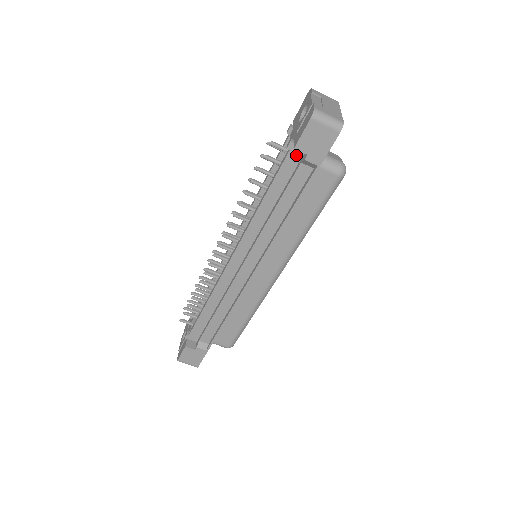
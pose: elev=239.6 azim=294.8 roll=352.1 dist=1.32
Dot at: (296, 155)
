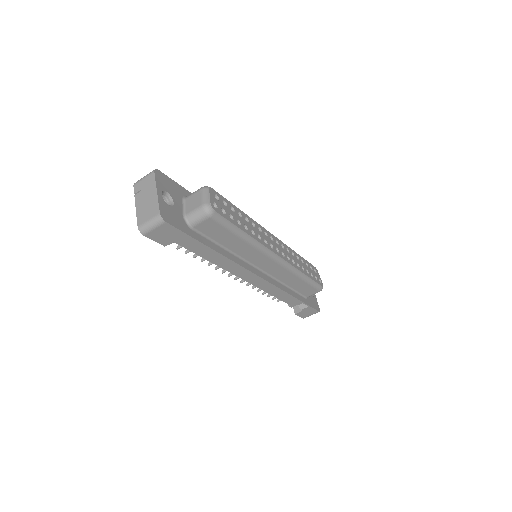
Dot at: occluded
